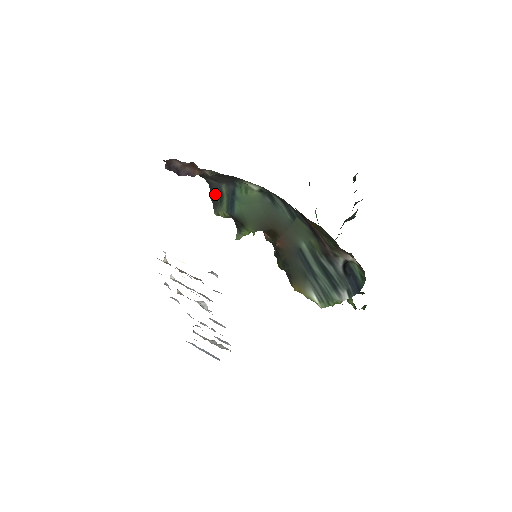
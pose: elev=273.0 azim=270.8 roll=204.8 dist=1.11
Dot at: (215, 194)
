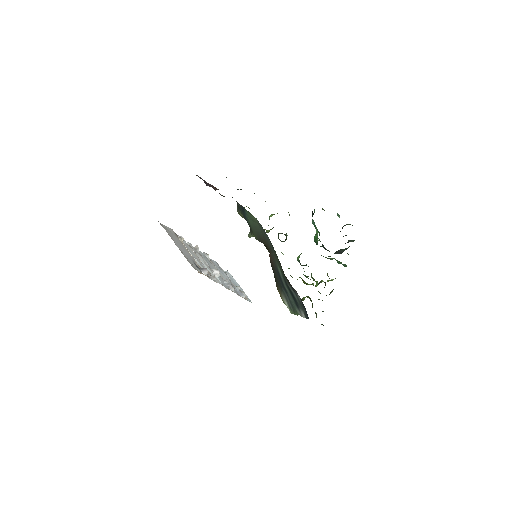
Dot at: occluded
